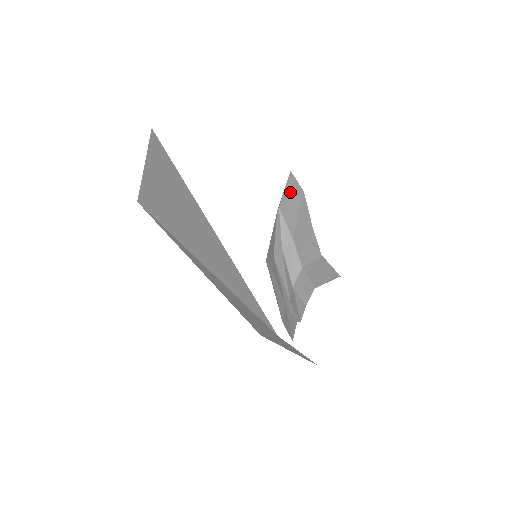
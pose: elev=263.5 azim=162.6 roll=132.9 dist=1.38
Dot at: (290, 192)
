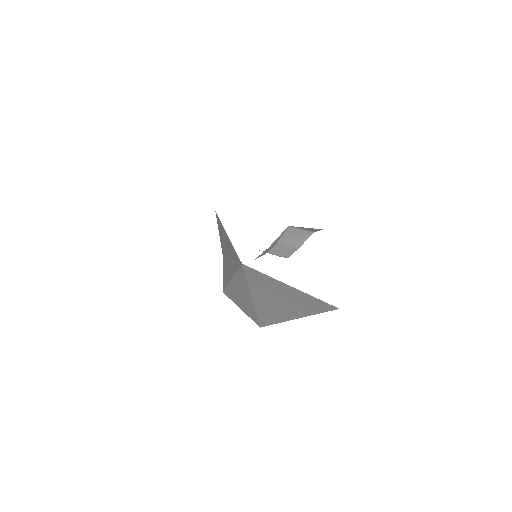
Dot at: (306, 229)
